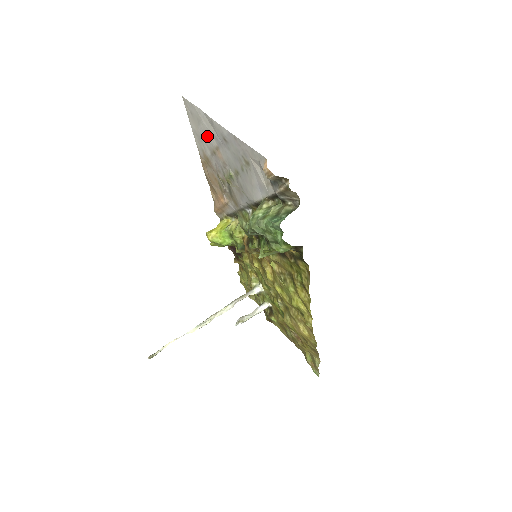
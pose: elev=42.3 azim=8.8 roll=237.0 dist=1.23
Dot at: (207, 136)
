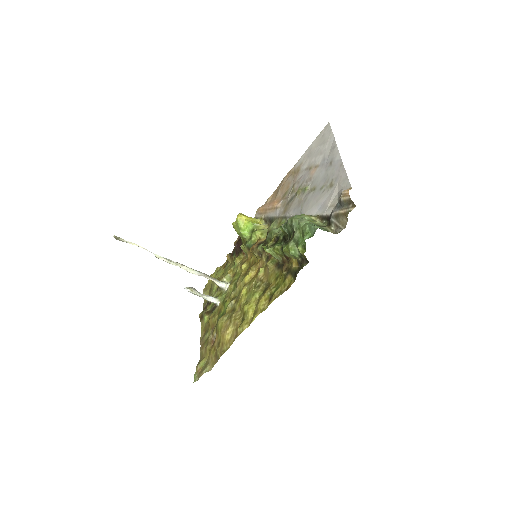
Dot at: (318, 155)
